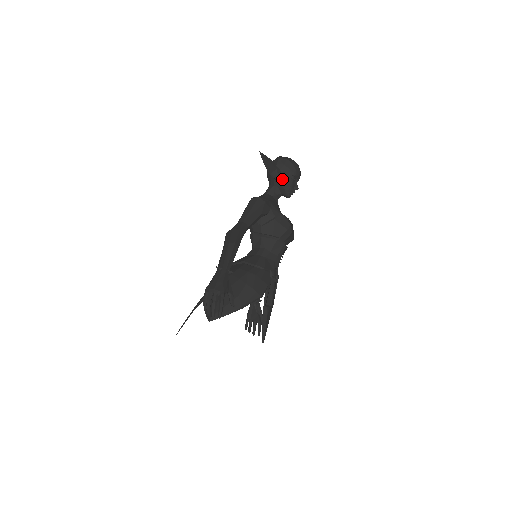
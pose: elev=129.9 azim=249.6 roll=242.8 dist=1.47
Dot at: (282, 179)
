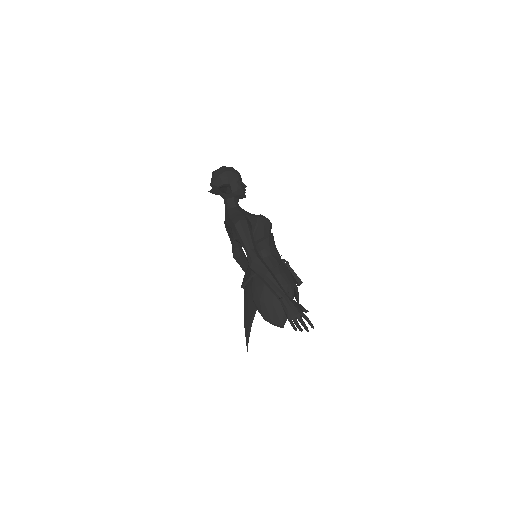
Dot at: (234, 190)
